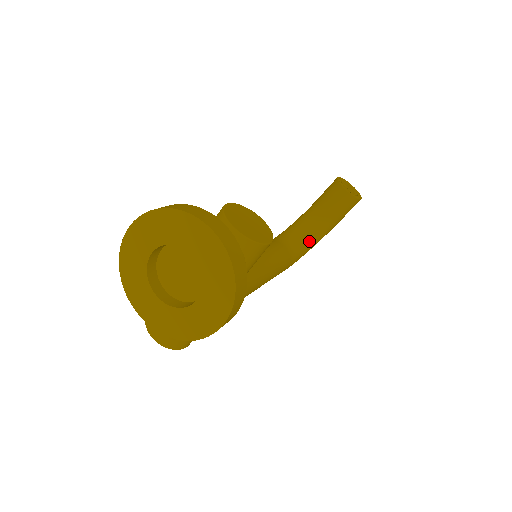
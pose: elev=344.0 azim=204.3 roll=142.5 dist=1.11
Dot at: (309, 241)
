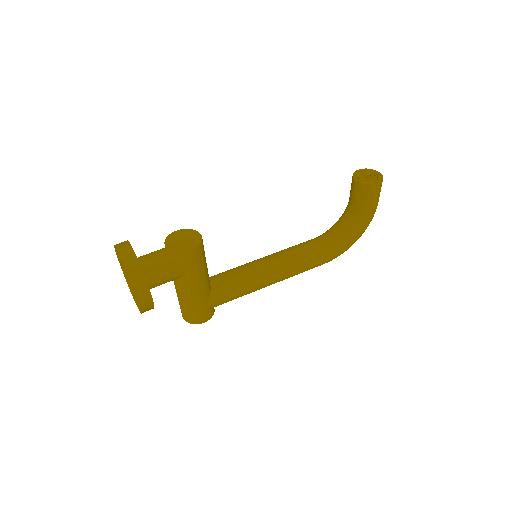
Dot at: (347, 232)
